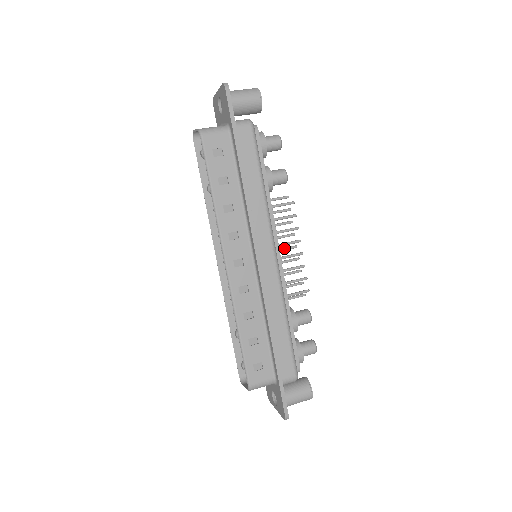
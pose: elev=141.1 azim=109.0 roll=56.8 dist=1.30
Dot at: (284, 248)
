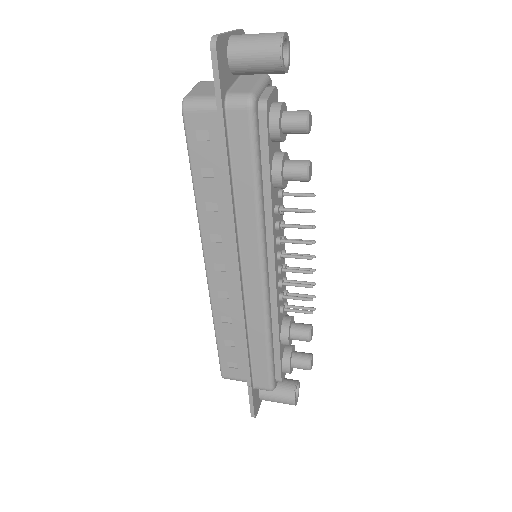
Dot at: (297, 254)
